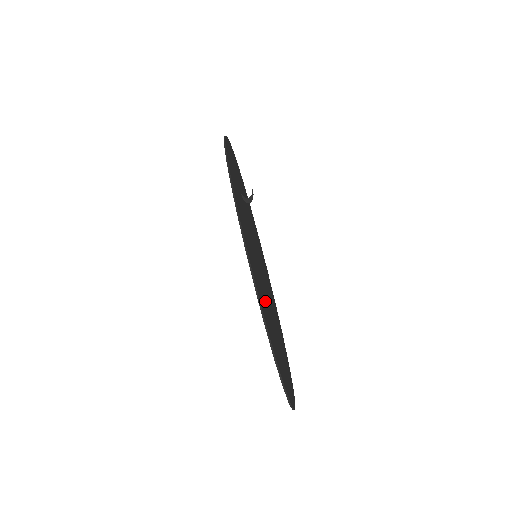
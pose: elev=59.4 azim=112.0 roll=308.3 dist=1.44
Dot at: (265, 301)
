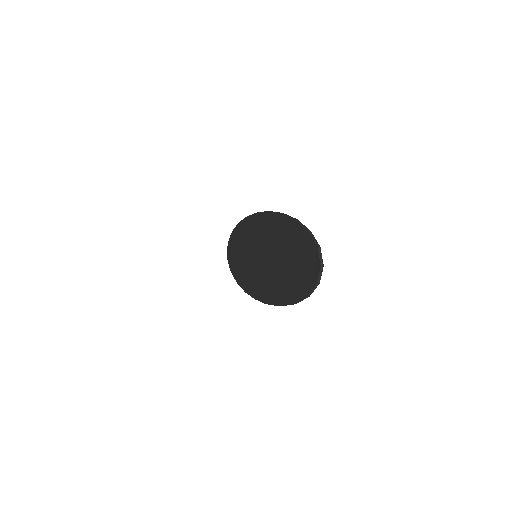
Dot at: occluded
